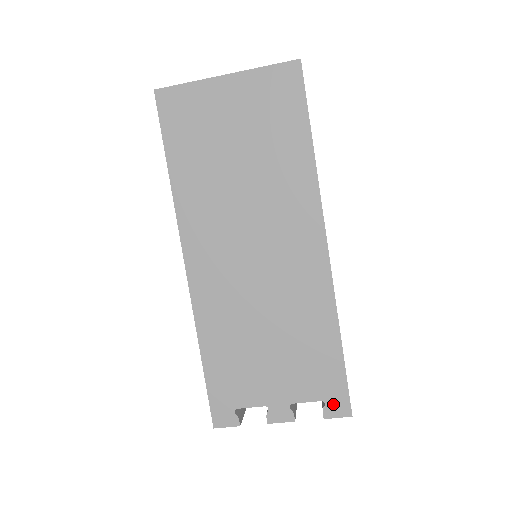
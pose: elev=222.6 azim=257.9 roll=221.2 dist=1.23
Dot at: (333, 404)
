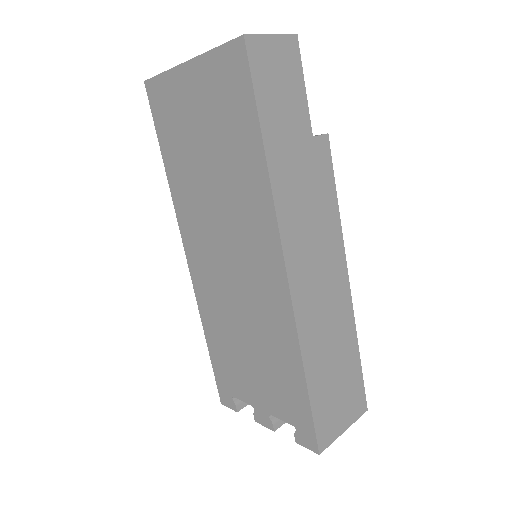
Dot at: (302, 434)
